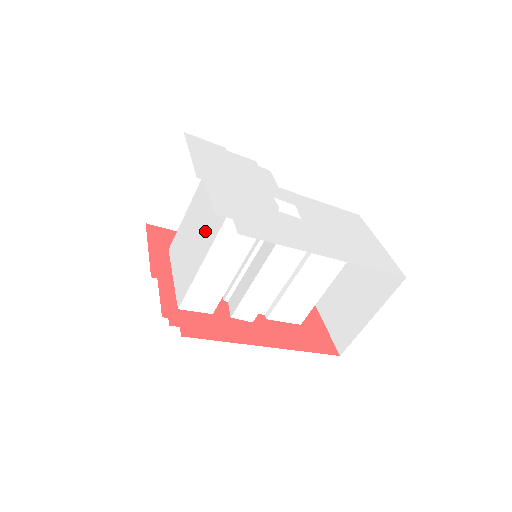
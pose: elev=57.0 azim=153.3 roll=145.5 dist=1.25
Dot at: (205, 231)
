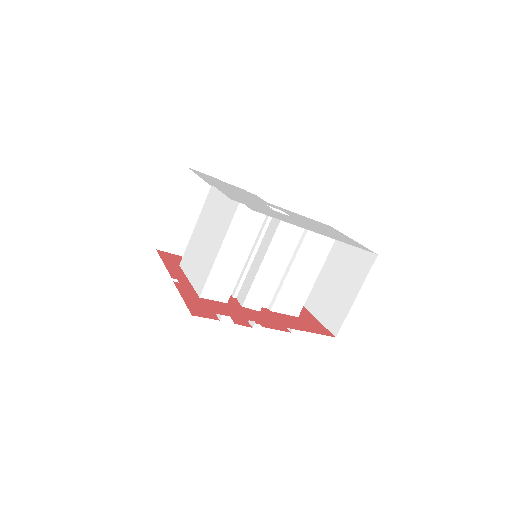
Dot at: (218, 228)
